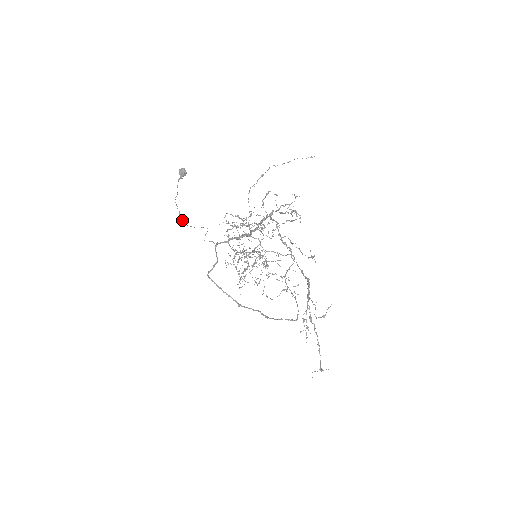
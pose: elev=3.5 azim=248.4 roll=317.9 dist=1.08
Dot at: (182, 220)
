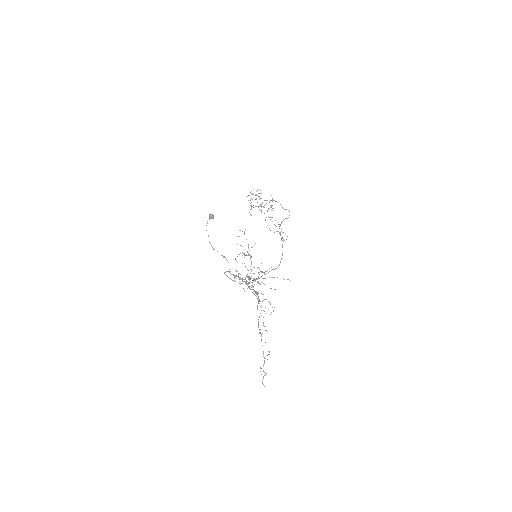
Dot at: occluded
